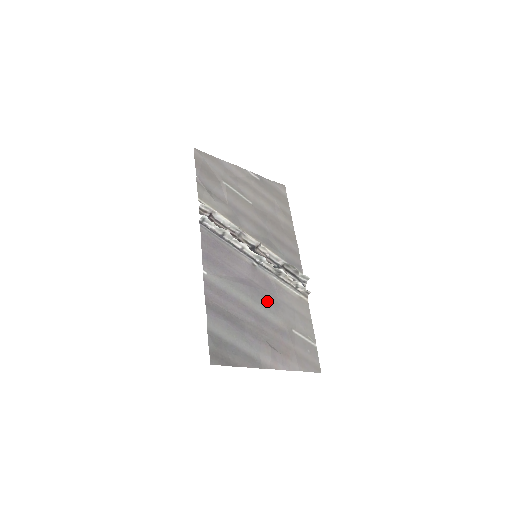
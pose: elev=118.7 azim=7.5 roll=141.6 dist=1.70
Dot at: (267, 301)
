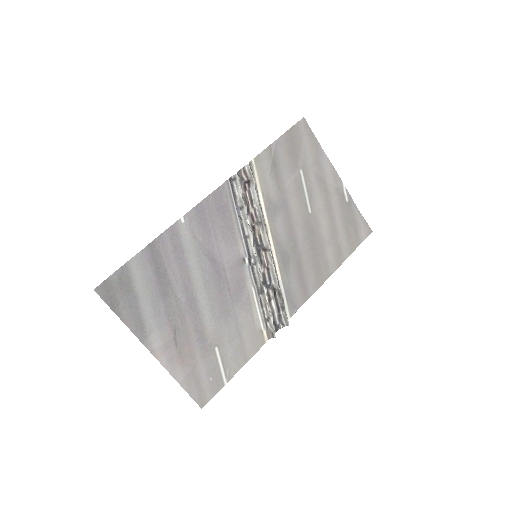
Dot at: (219, 300)
